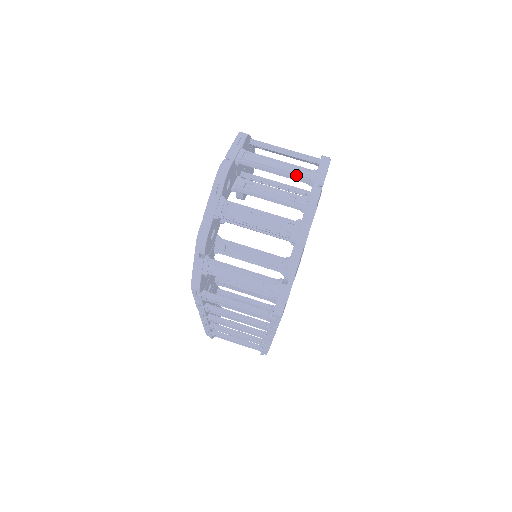
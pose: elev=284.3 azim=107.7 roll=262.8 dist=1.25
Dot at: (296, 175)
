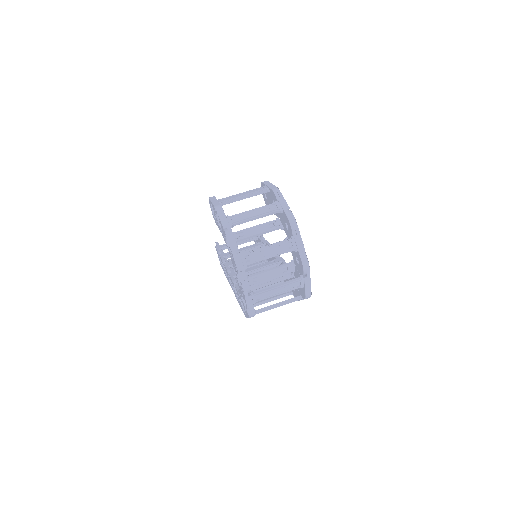
Dot at: (285, 252)
